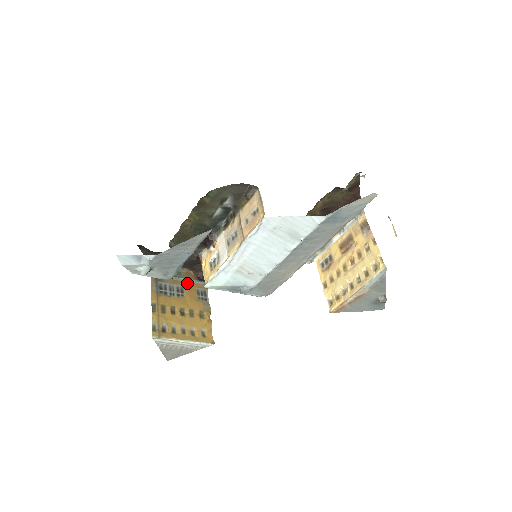
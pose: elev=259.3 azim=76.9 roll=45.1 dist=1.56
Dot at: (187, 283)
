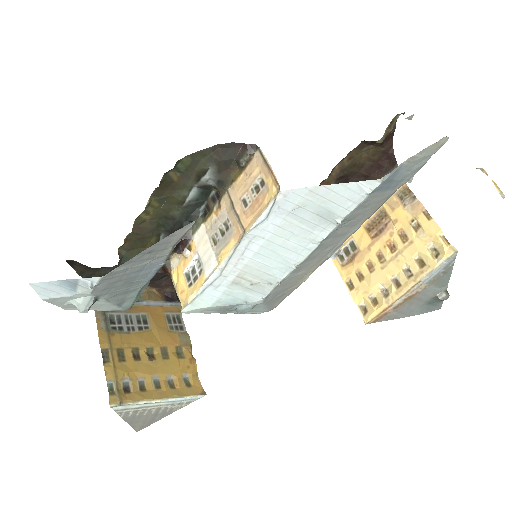
Dot at: (150, 308)
